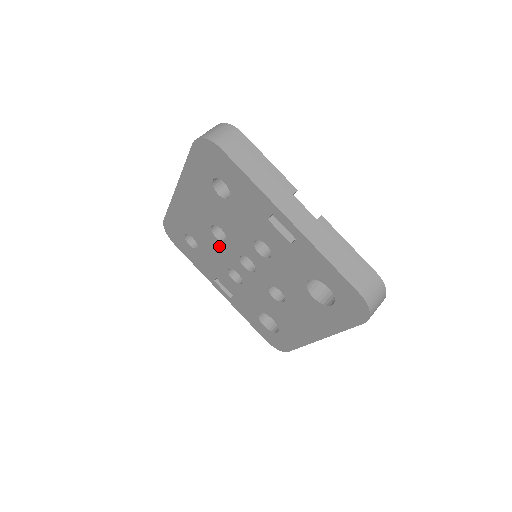
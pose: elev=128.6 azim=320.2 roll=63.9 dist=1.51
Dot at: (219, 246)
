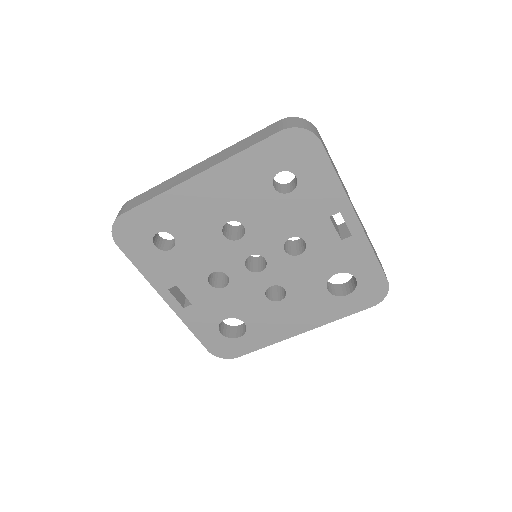
Dot at: (220, 245)
